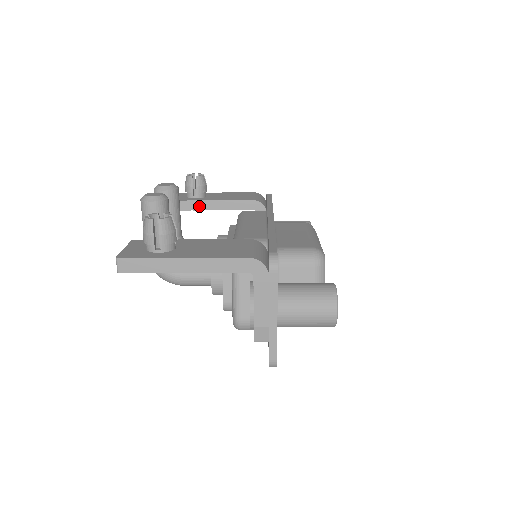
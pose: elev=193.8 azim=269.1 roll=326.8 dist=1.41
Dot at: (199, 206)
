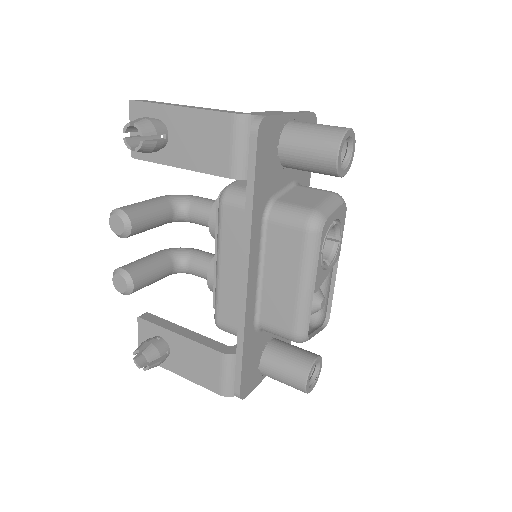
Dot at: occluded
